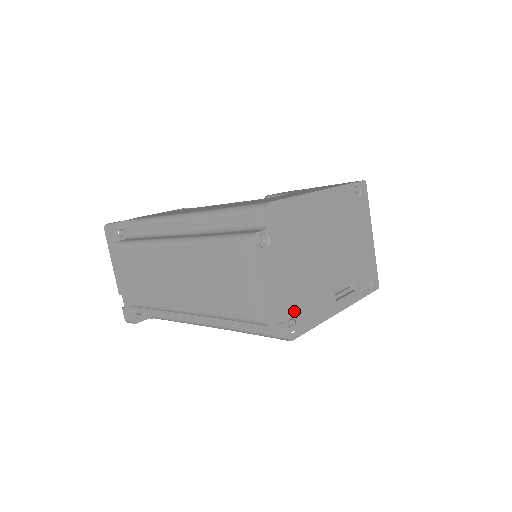
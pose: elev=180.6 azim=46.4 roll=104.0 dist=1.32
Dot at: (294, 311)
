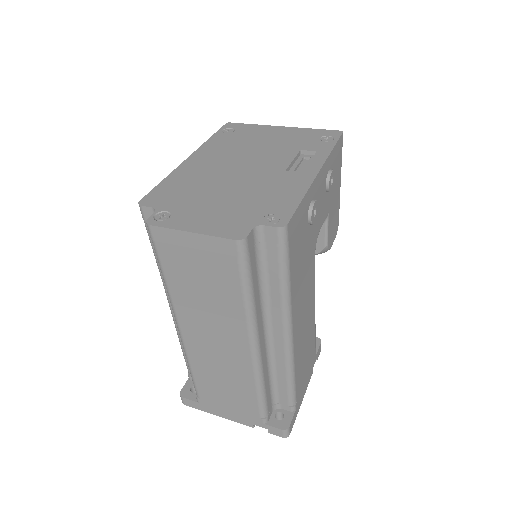
Dot at: (260, 212)
